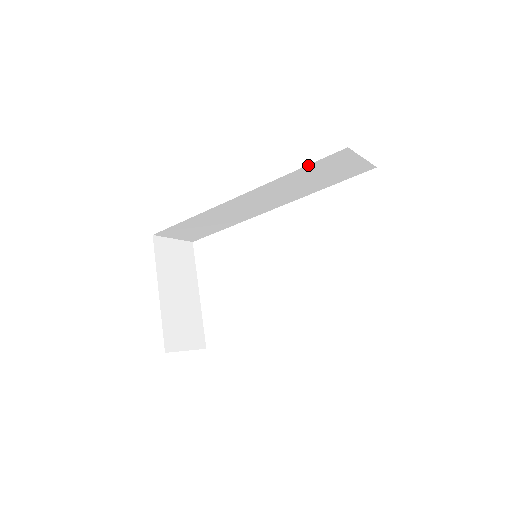
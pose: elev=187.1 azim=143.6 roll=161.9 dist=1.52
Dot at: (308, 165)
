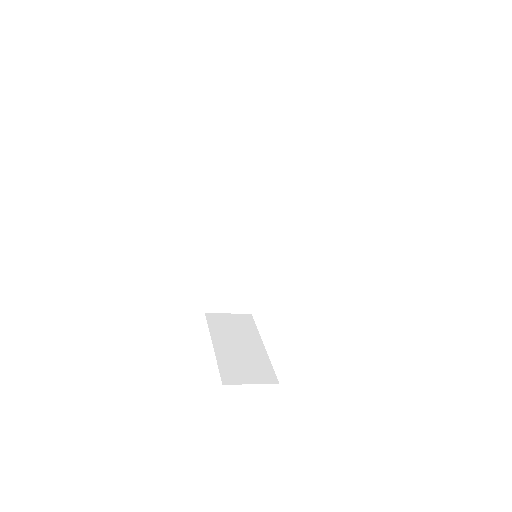
Dot at: (235, 158)
